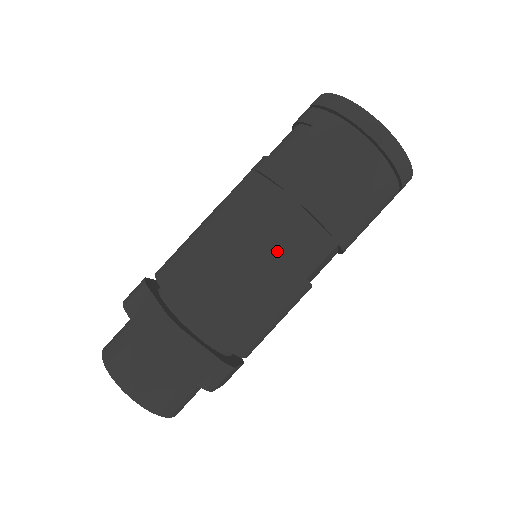
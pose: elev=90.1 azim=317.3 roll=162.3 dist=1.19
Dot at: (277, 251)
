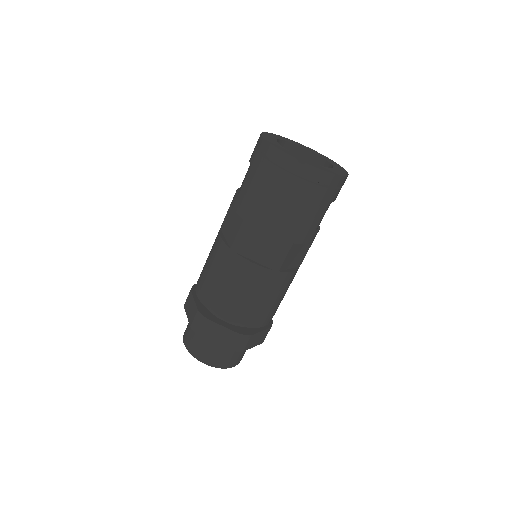
Dot at: (247, 260)
